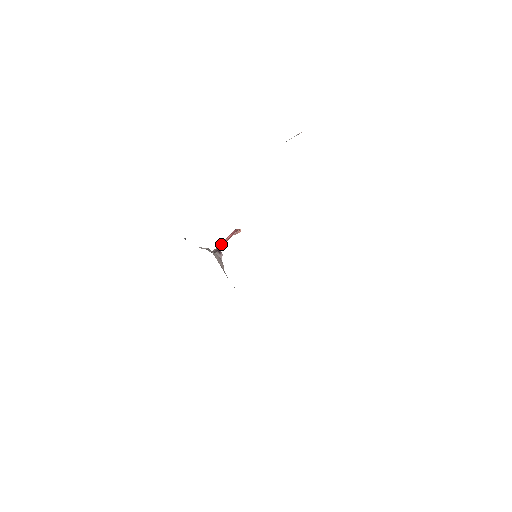
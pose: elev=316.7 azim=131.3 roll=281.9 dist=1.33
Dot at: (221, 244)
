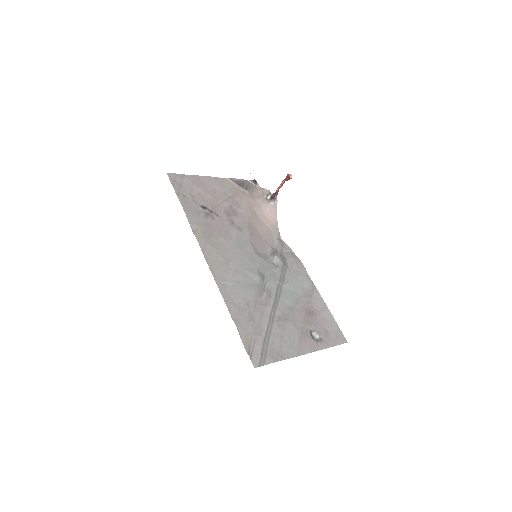
Dot at: (277, 189)
